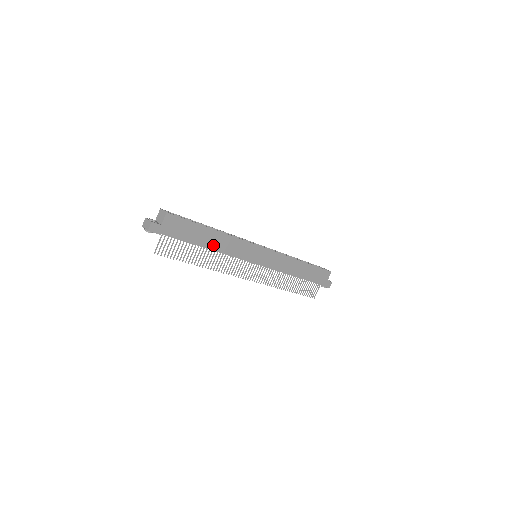
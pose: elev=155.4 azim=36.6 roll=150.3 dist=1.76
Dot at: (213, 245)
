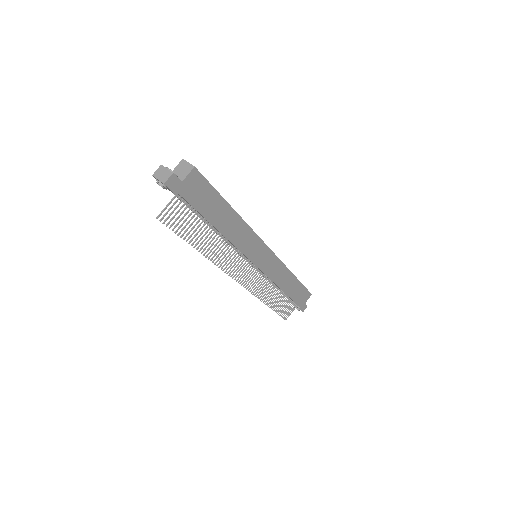
Dot at: (224, 229)
